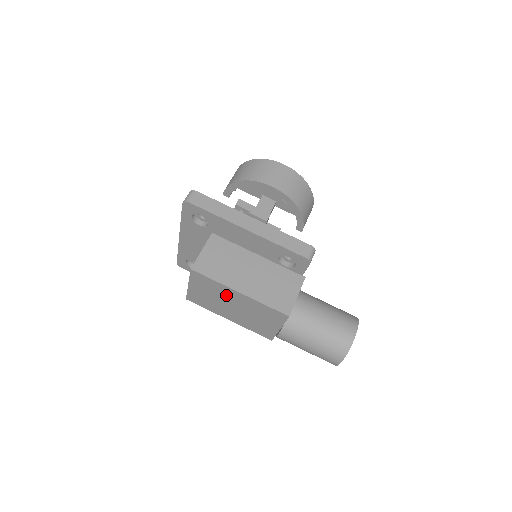
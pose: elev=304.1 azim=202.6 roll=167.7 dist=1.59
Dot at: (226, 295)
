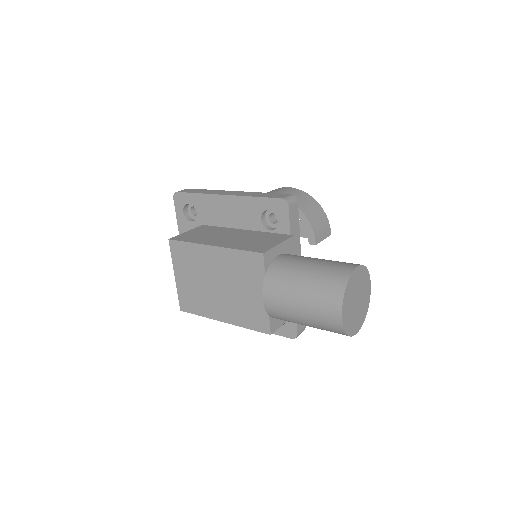
Dot at: (205, 264)
